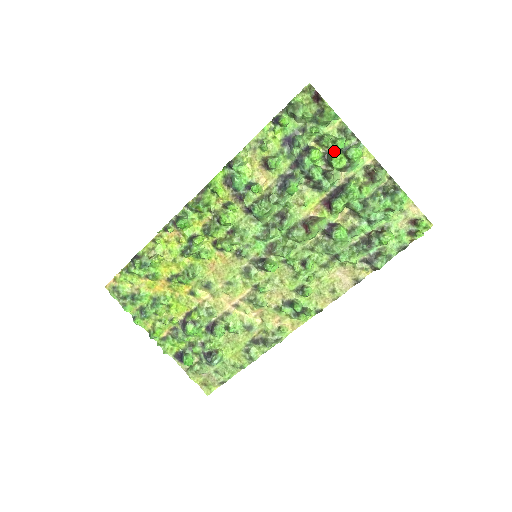
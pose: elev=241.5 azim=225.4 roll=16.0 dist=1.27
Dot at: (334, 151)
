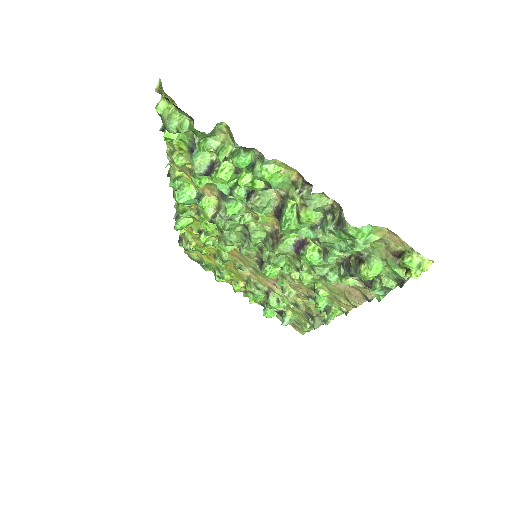
Dot at: occluded
